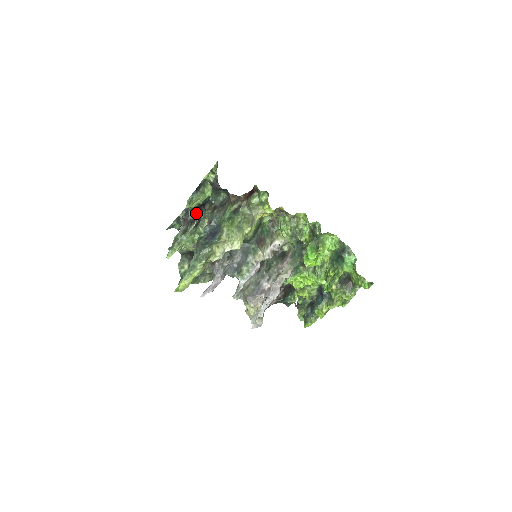
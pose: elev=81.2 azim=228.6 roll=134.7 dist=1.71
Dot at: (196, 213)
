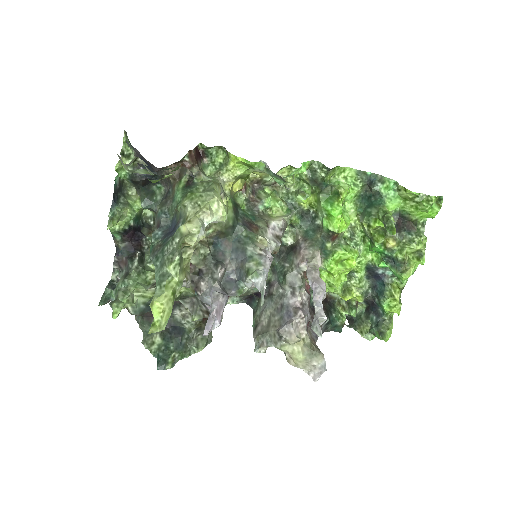
Dot at: (132, 243)
